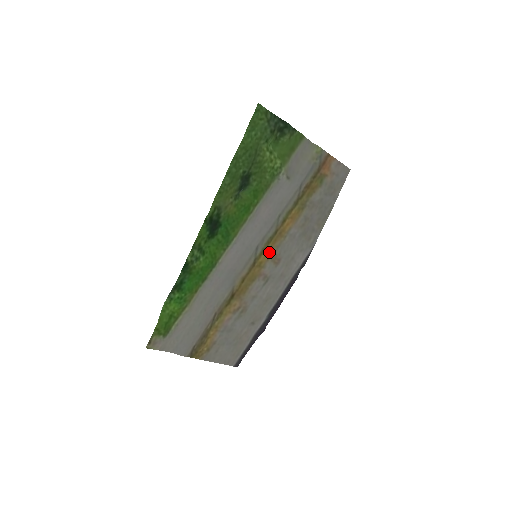
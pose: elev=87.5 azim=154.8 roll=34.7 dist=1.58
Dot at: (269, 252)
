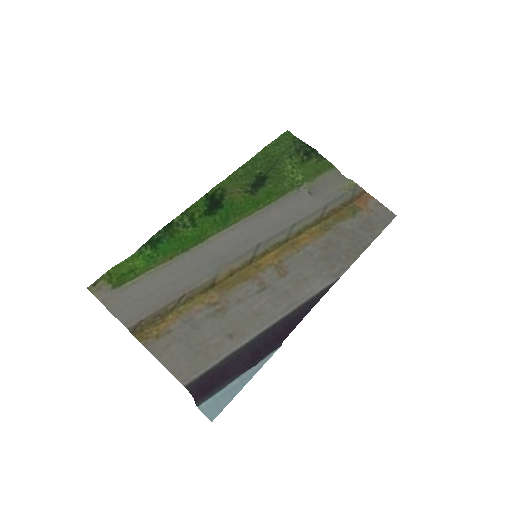
Dot at: (274, 258)
